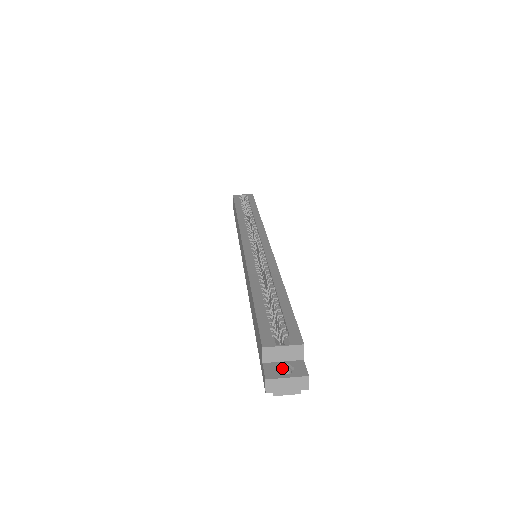
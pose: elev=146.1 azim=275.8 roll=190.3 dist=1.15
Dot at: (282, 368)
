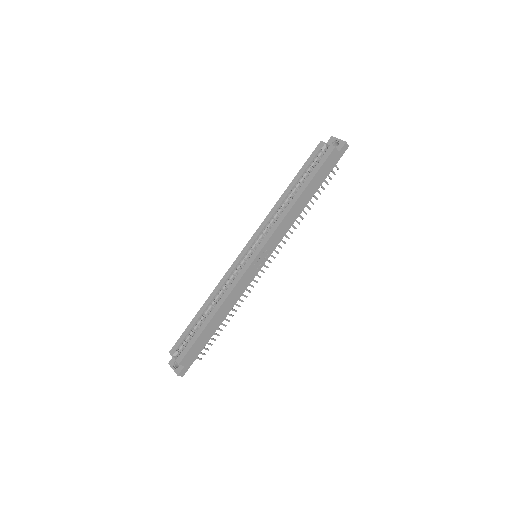
Dot at: occluded
